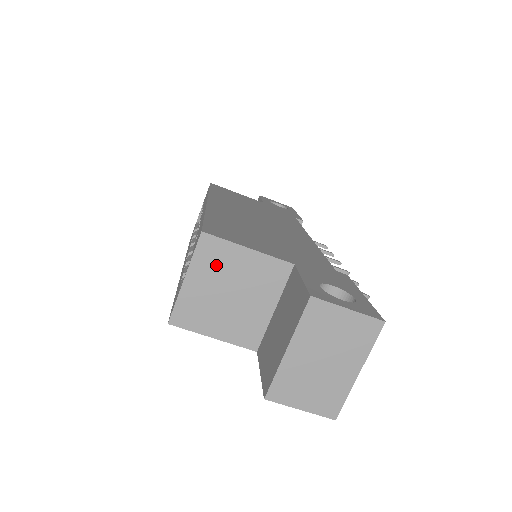
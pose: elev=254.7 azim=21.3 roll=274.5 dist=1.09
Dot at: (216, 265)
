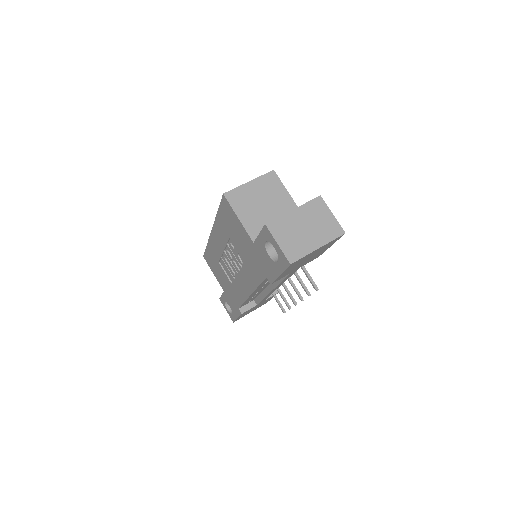
Dot at: (268, 188)
